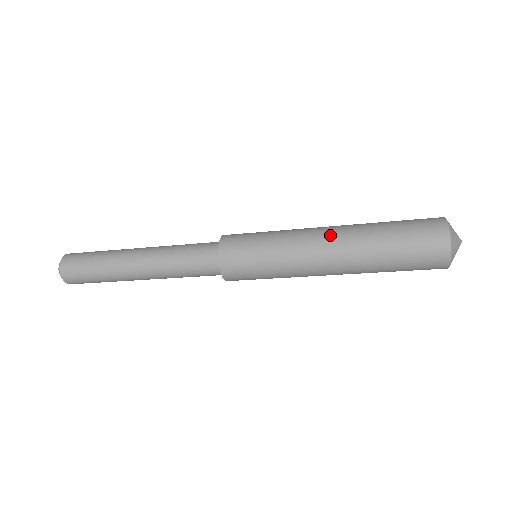
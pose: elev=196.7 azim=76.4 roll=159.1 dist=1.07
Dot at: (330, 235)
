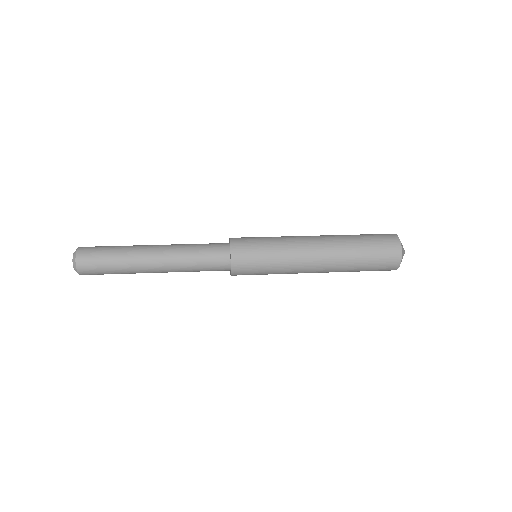
Dot at: (320, 255)
